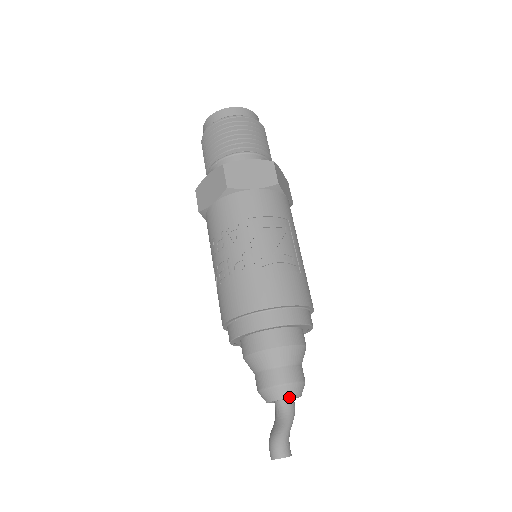
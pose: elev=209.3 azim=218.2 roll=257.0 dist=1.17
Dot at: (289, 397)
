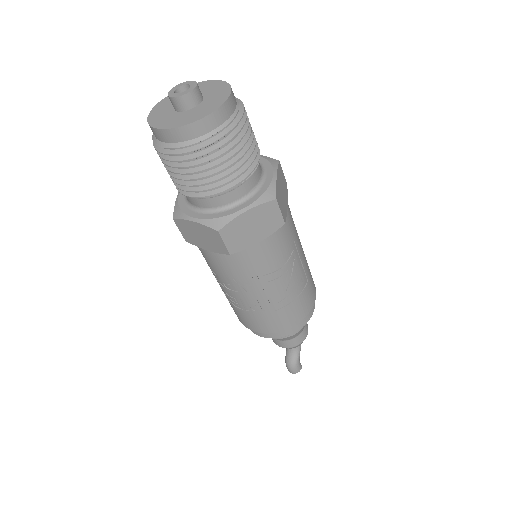
Dot at: (299, 345)
